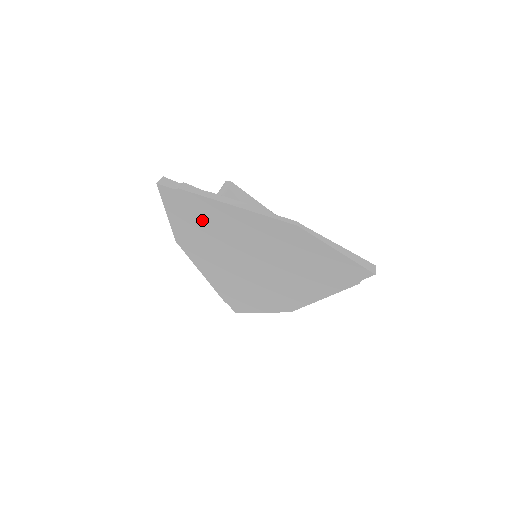
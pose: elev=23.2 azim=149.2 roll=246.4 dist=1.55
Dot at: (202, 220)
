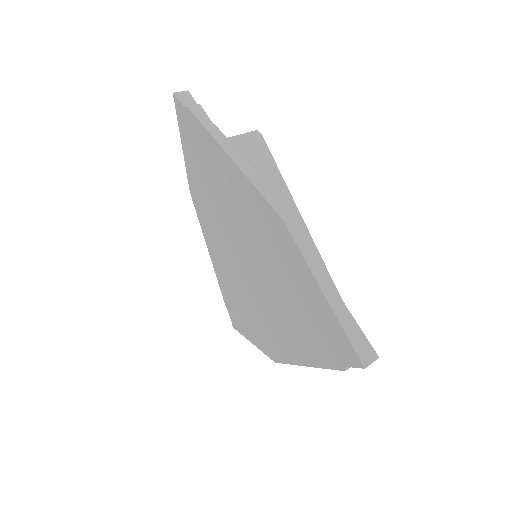
Dot at: (205, 168)
